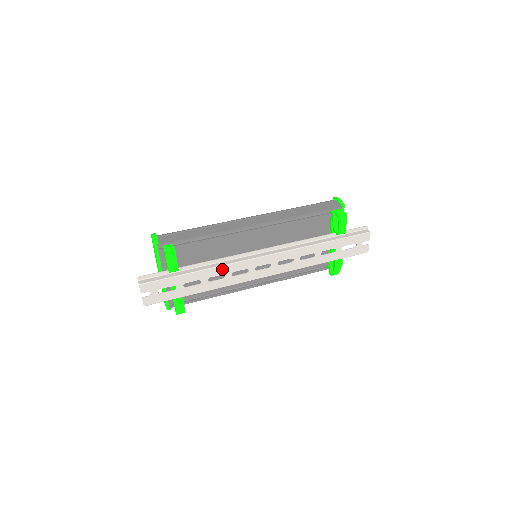
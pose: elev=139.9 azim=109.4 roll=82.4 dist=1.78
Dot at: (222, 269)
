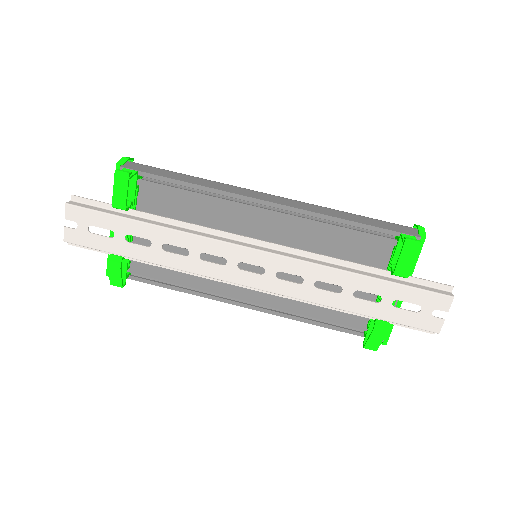
Dot at: (188, 239)
